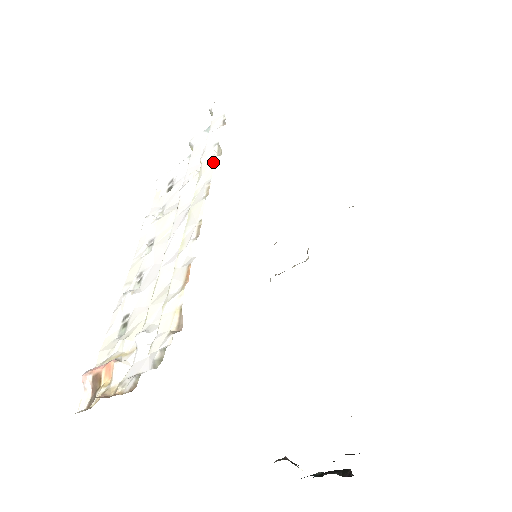
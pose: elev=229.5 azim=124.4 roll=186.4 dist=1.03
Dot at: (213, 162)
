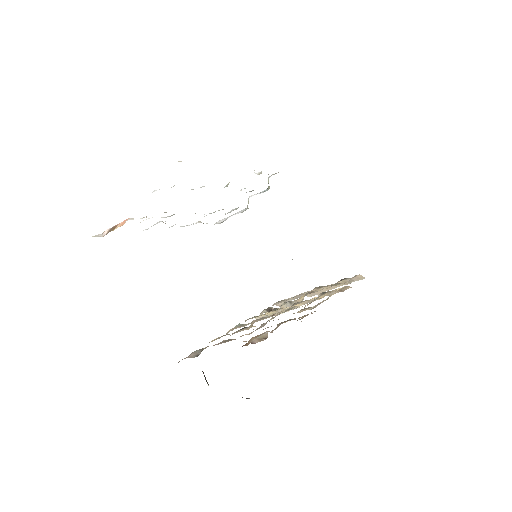
Dot at: occluded
